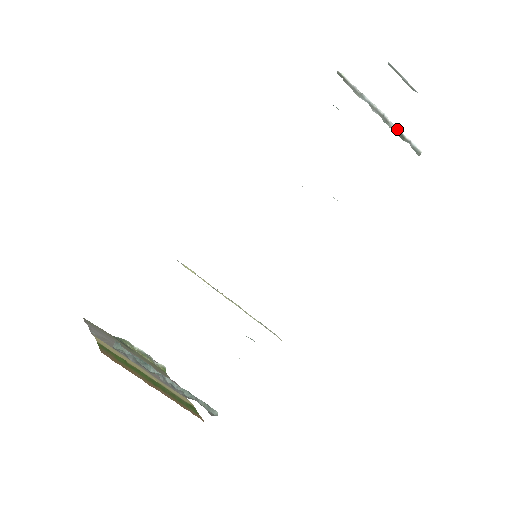
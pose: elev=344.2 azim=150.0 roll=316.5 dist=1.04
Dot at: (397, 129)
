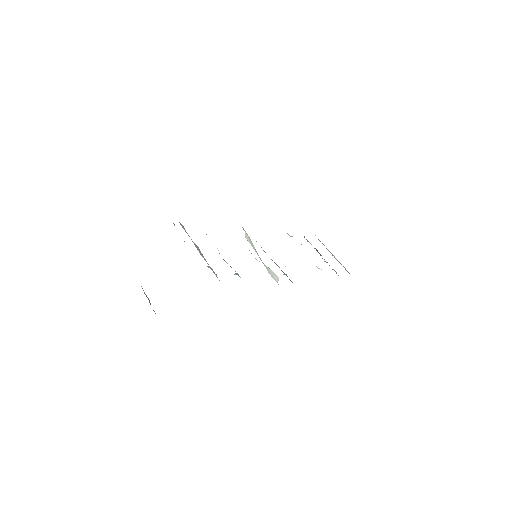
Dot at: (338, 261)
